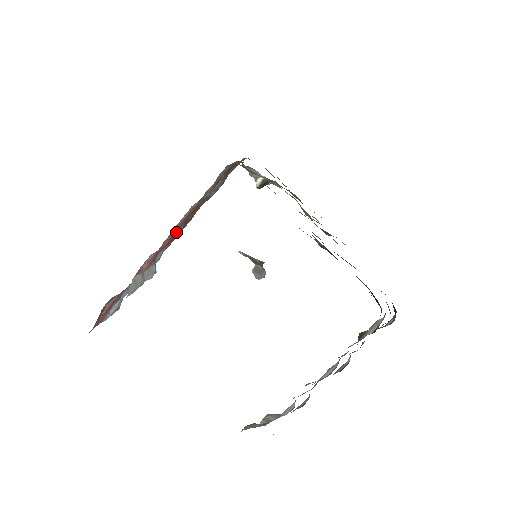
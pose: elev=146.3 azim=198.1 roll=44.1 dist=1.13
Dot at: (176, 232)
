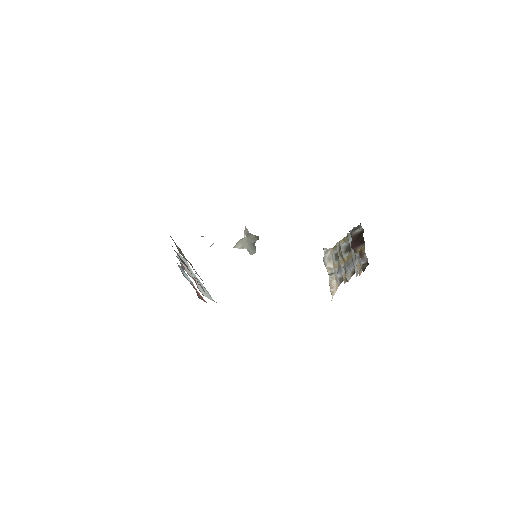
Dot at: occluded
